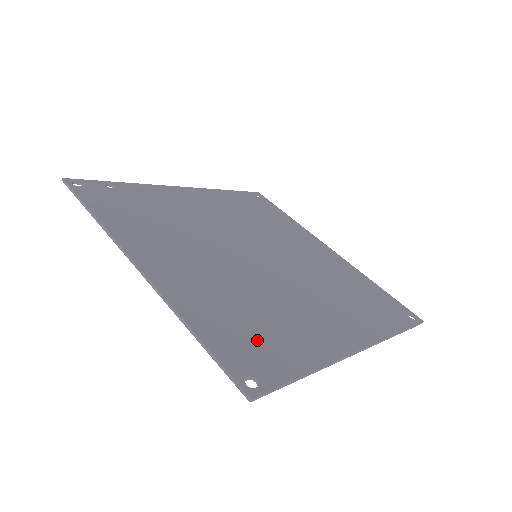
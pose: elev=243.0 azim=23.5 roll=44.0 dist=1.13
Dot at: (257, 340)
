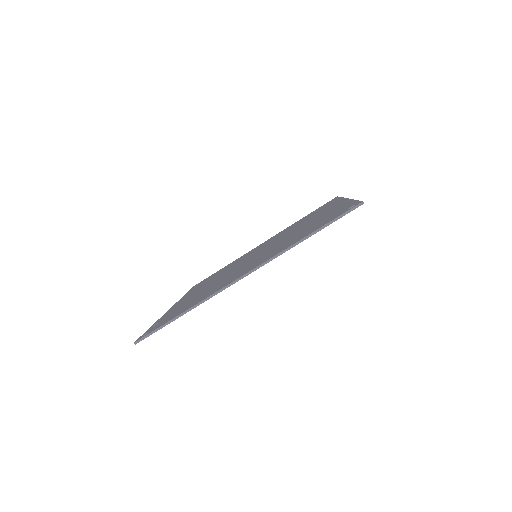
Dot at: (324, 220)
